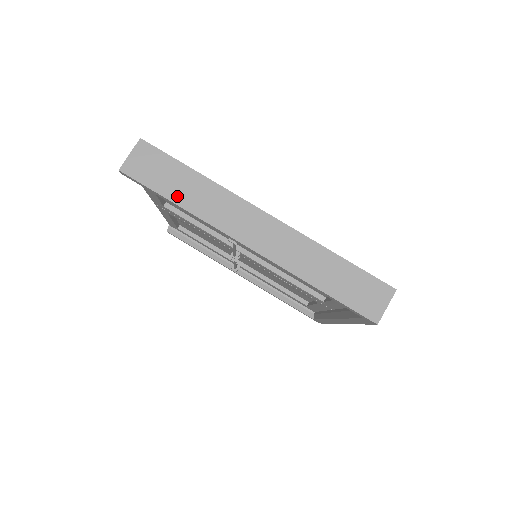
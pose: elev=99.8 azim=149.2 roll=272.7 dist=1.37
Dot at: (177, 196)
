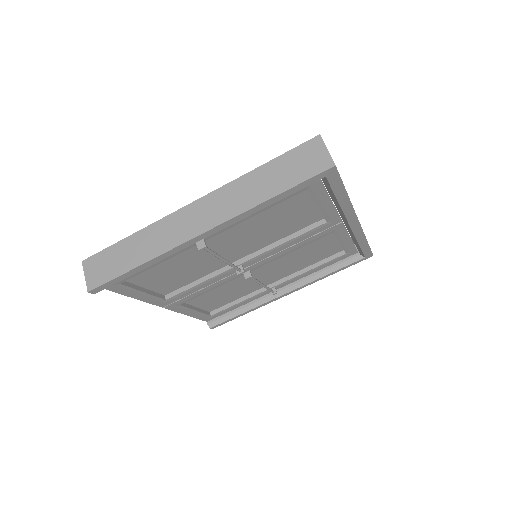
Dot at: (134, 262)
